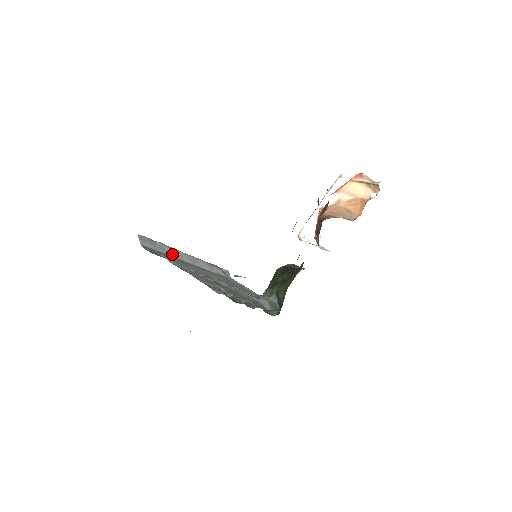
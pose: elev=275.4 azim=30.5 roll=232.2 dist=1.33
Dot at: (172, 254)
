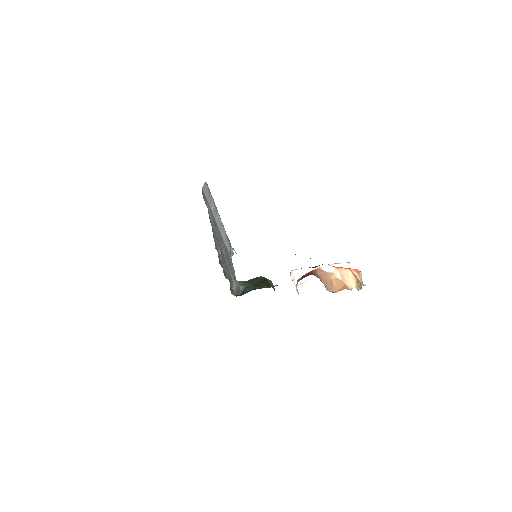
Dot at: (213, 210)
